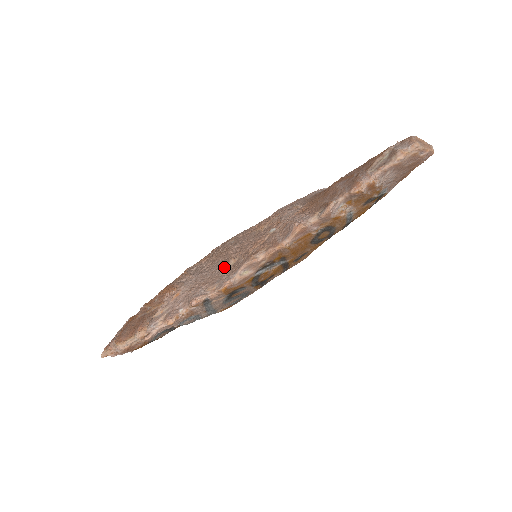
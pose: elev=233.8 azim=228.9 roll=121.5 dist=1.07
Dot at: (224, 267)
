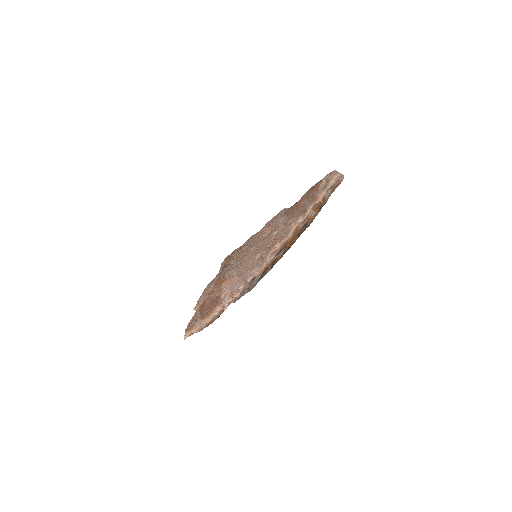
Dot at: (255, 259)
